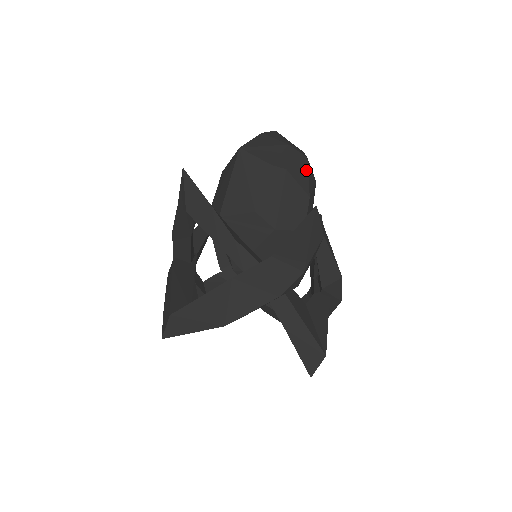
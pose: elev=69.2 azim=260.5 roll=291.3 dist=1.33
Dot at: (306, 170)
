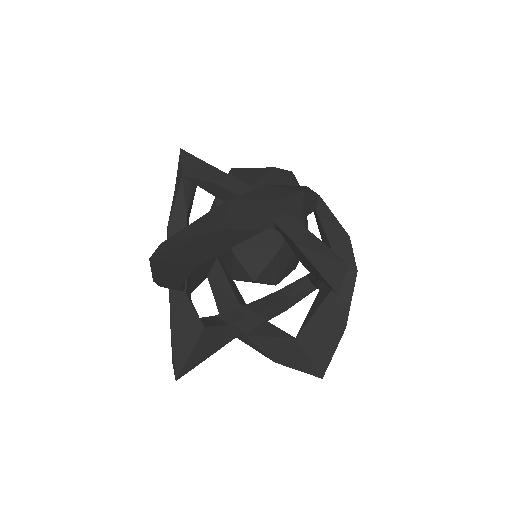
Dot at: (293, 175)
